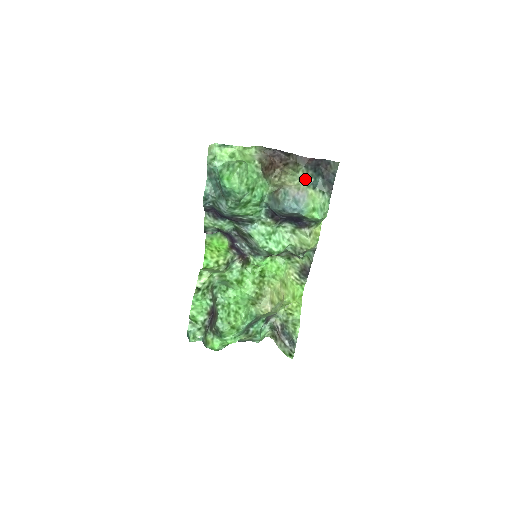
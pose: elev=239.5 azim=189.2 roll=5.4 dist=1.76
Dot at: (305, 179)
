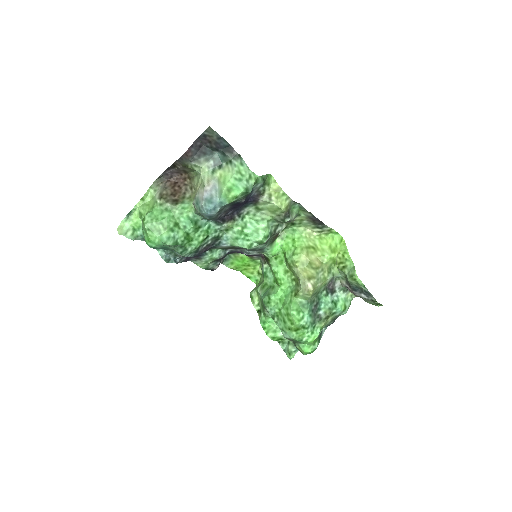
Dot at: (204, 169)
